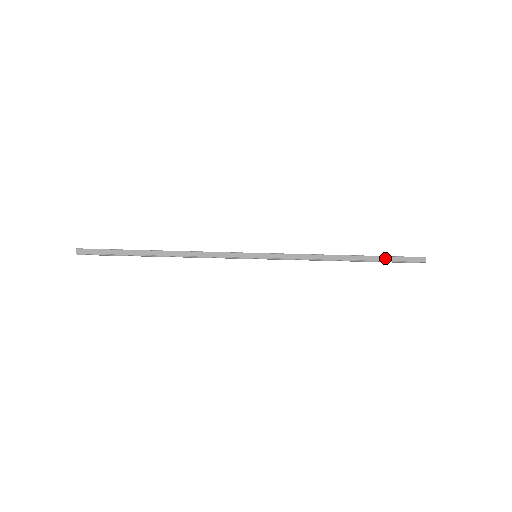
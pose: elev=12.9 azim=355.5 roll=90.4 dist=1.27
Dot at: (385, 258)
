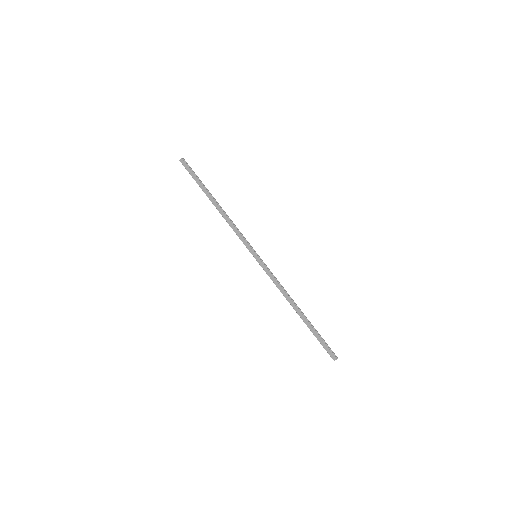
Dot at: (316, 334)
